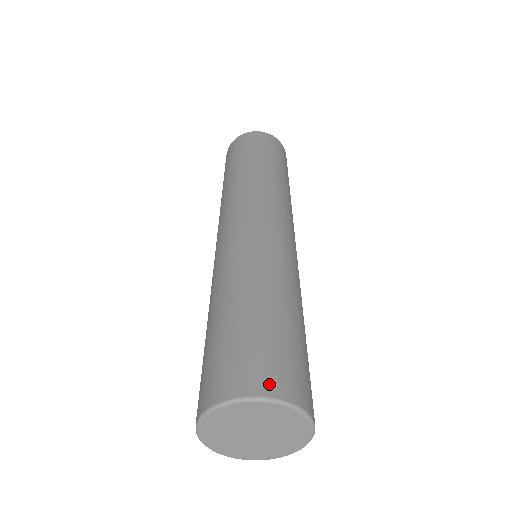
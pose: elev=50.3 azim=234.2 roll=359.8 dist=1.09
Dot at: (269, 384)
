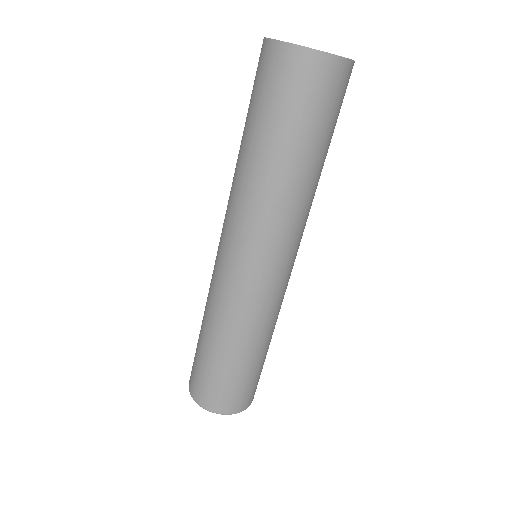
Dot at: (217, 407)
